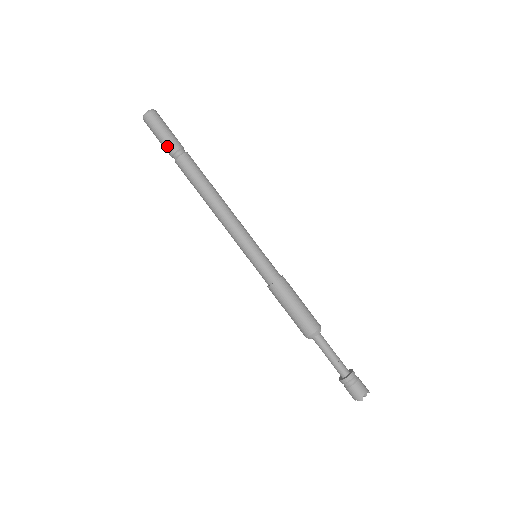
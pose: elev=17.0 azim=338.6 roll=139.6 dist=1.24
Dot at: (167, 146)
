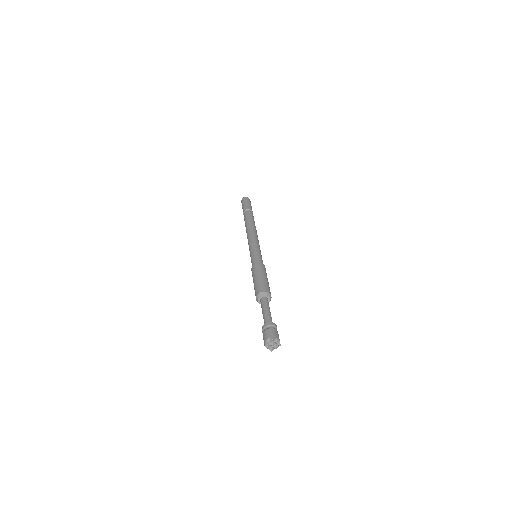
Dot at: (247, 206)
